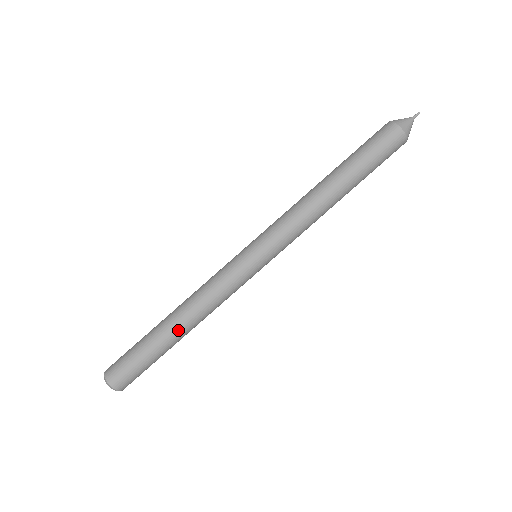
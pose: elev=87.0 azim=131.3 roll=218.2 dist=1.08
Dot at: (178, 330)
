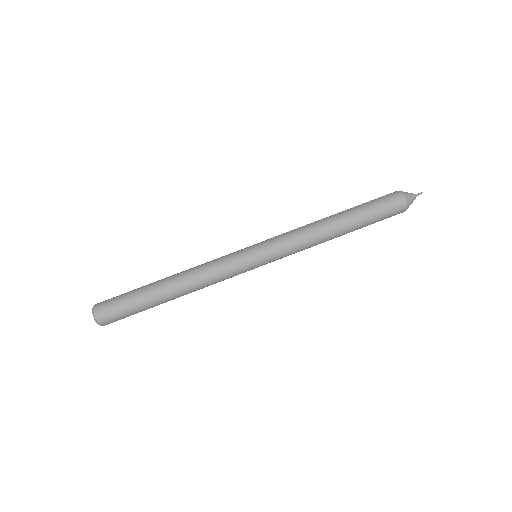
Dot at: (167, 281)
